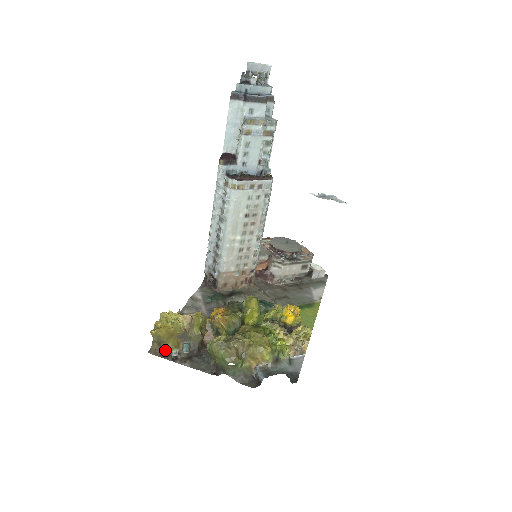
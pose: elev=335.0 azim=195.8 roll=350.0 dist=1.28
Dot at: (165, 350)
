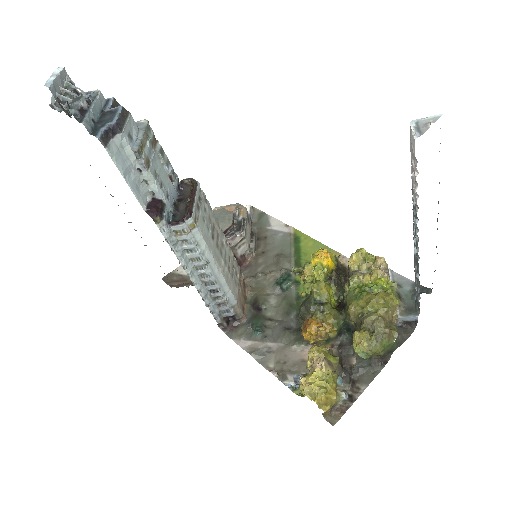
Dot at: (335, 405)
